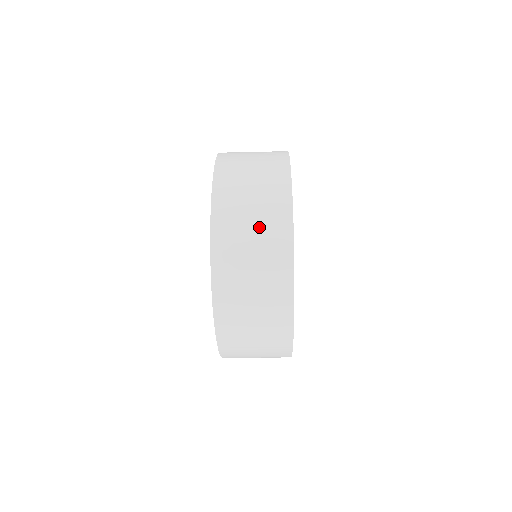
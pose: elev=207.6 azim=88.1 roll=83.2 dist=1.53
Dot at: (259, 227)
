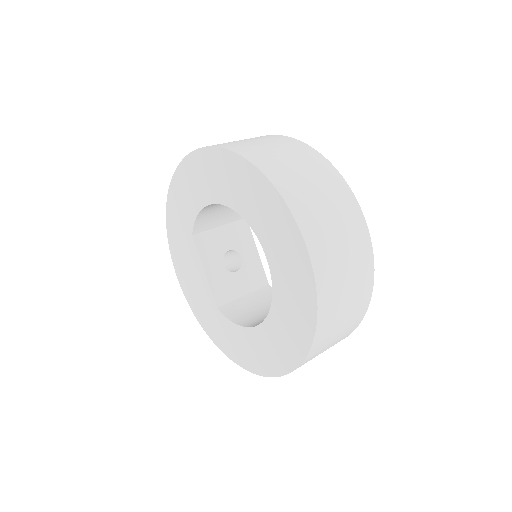
Dot at: (353, 286)
